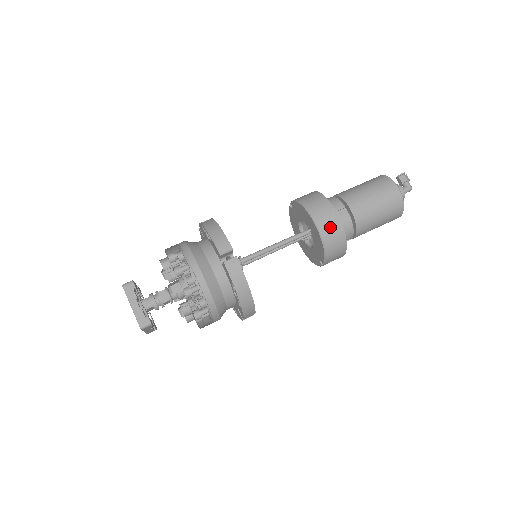
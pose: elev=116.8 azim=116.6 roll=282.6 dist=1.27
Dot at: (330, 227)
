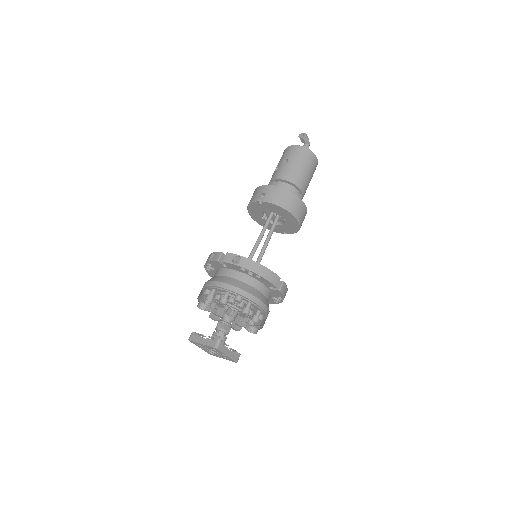
Dot at: (303, 216)
